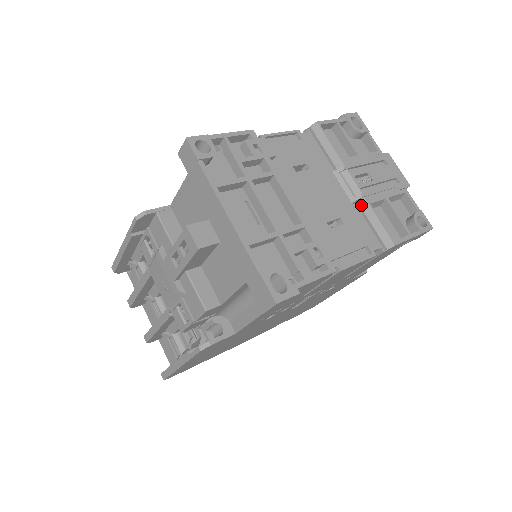
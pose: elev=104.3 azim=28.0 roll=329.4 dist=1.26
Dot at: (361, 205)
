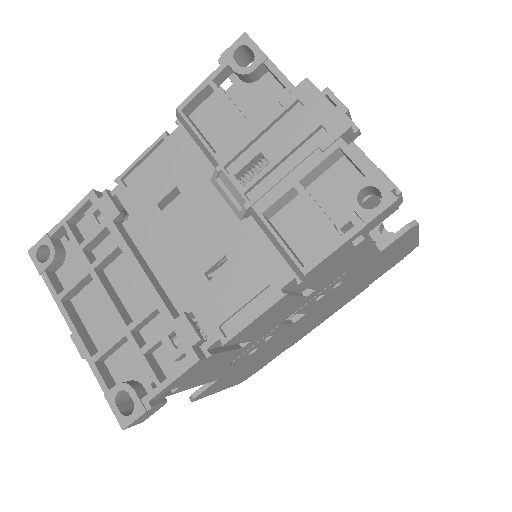
Dot at: (254, 218)
